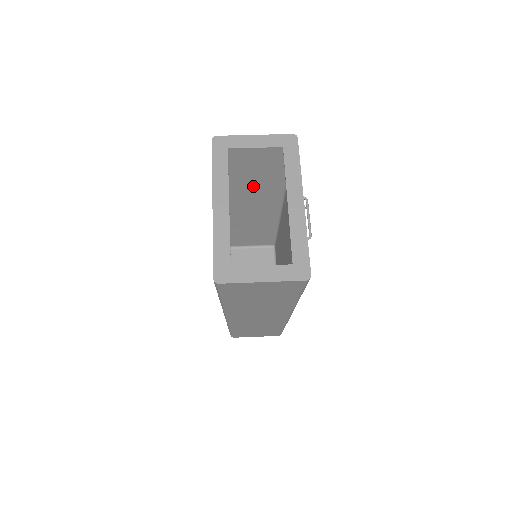
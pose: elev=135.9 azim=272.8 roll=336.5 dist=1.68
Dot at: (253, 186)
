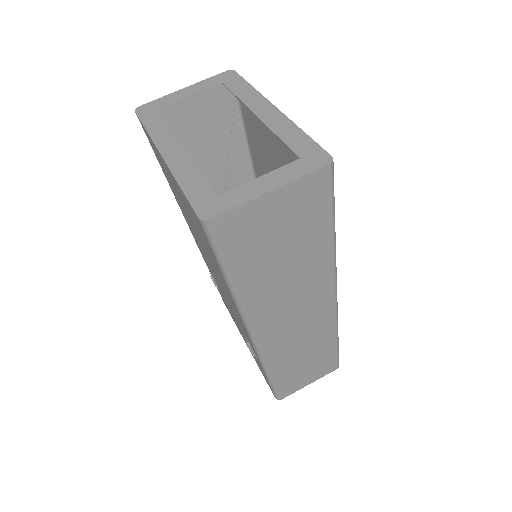
Dot at: (214, 181)
